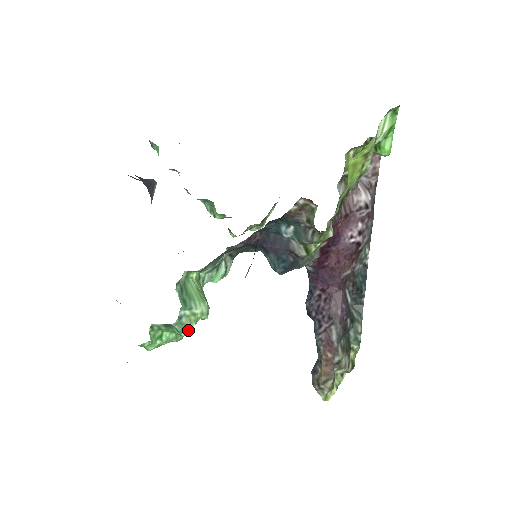
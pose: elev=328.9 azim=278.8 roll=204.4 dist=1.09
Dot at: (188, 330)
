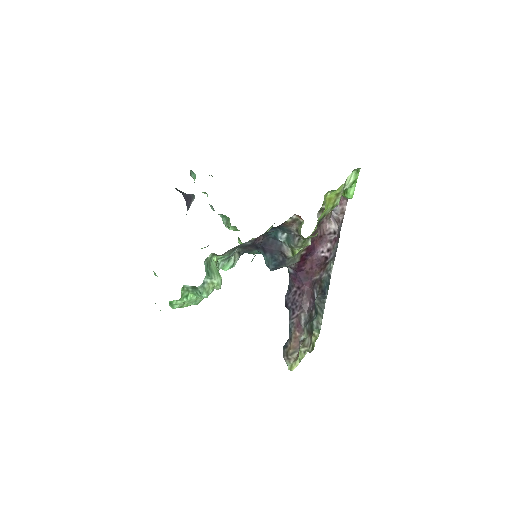
Dot at: (207, 293)
